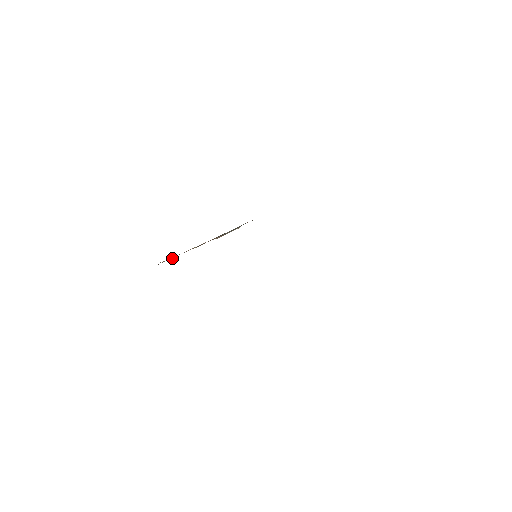
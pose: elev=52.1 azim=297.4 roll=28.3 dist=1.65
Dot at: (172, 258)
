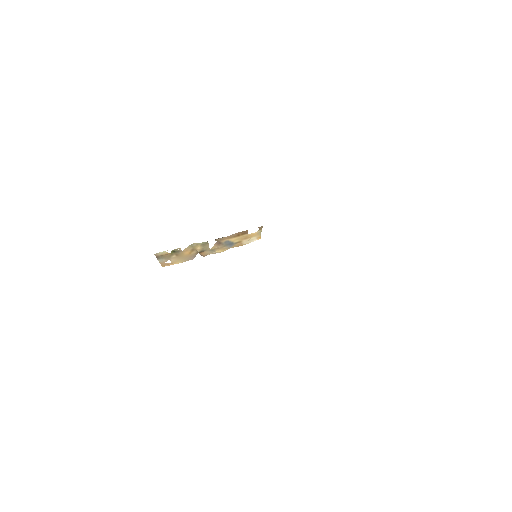
Dot at: (174, 249)
